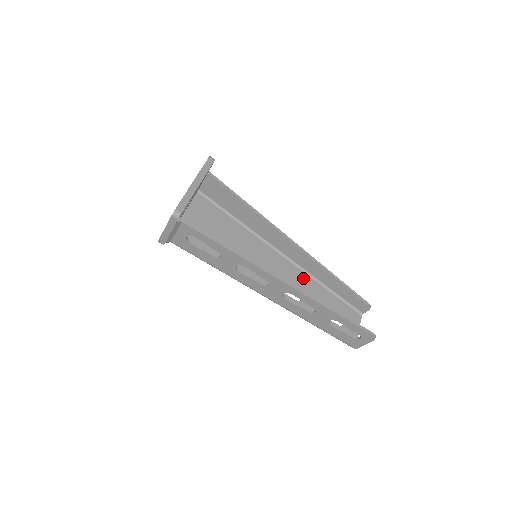
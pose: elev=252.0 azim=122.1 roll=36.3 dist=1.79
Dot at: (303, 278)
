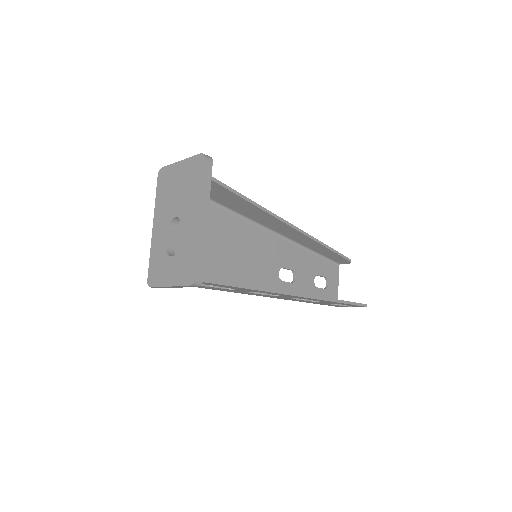
Dot at: (292, 251)
